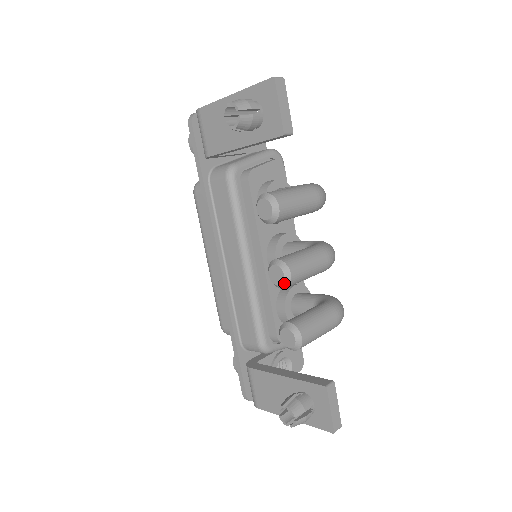
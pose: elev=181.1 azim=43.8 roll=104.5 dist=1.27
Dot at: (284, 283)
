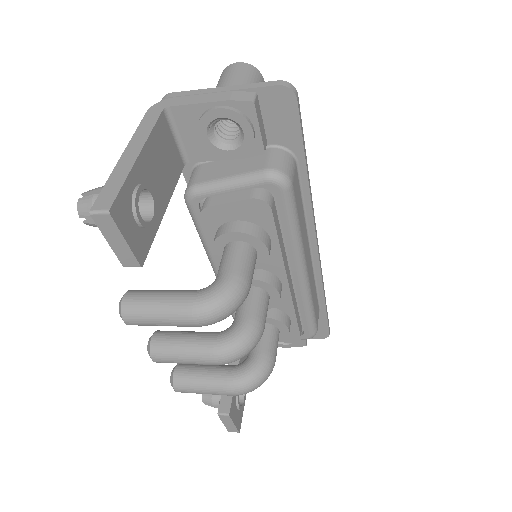
Dot at: occluded
